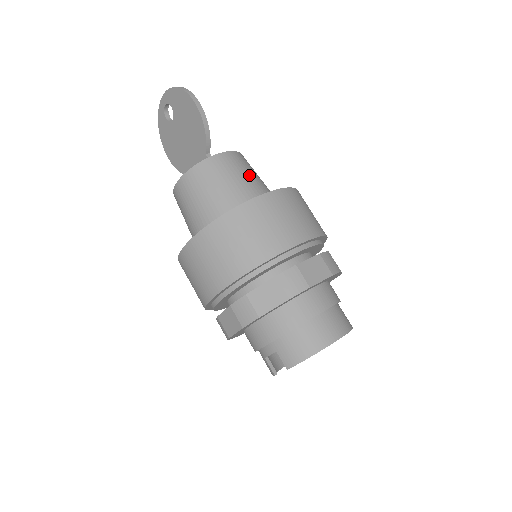
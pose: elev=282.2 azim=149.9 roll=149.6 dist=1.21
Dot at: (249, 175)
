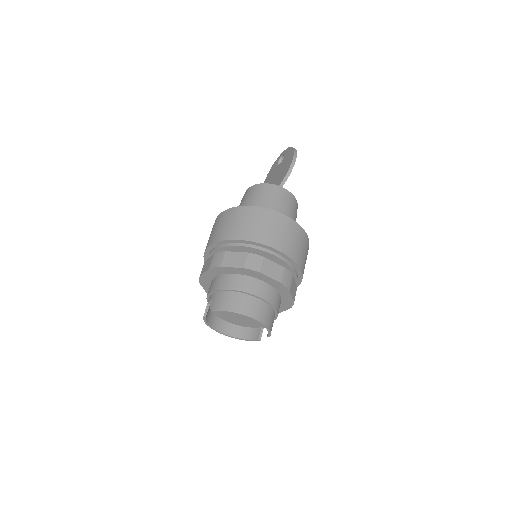
Dot at: (288, 209)
